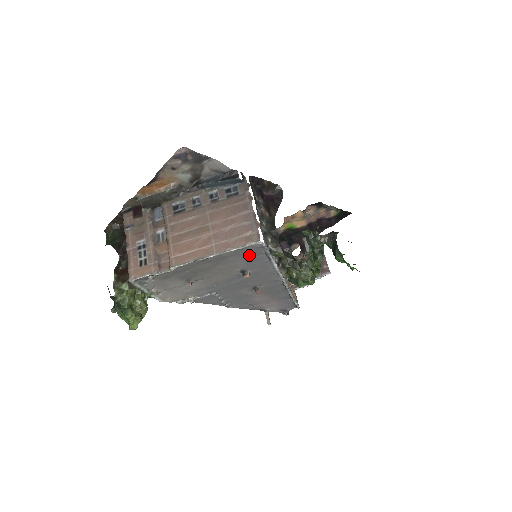
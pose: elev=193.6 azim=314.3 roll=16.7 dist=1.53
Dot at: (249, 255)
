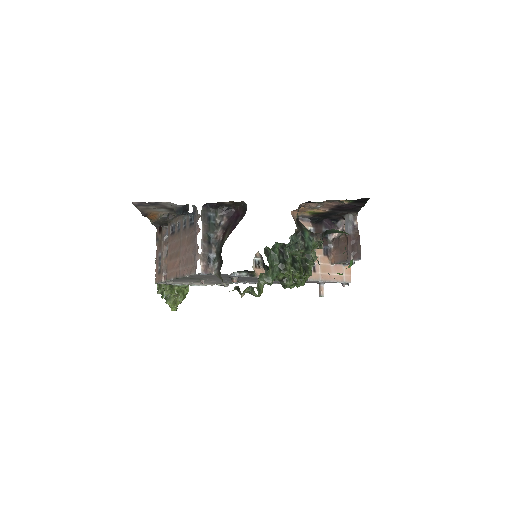
Dot at: occluded
